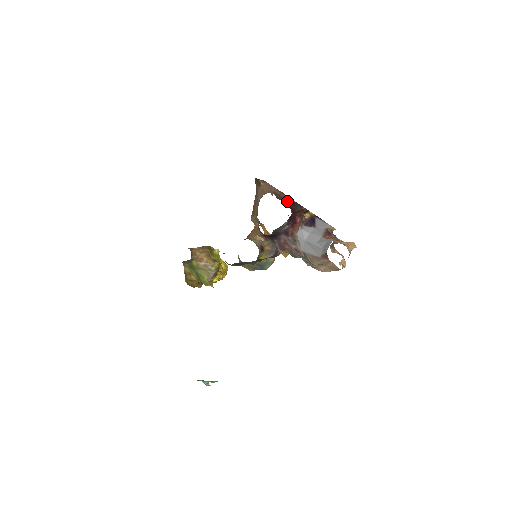
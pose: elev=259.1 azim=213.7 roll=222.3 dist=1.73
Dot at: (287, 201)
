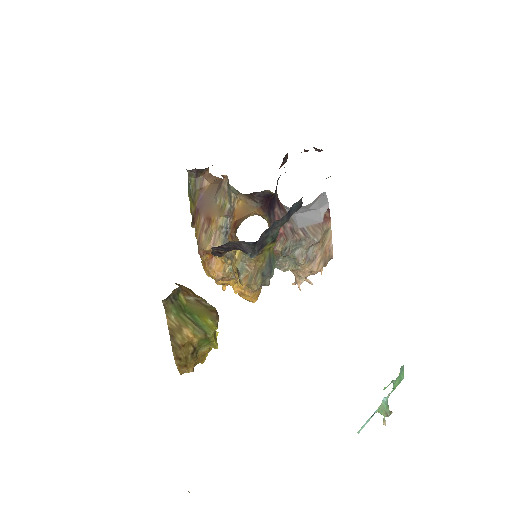
Dot at: occluded
